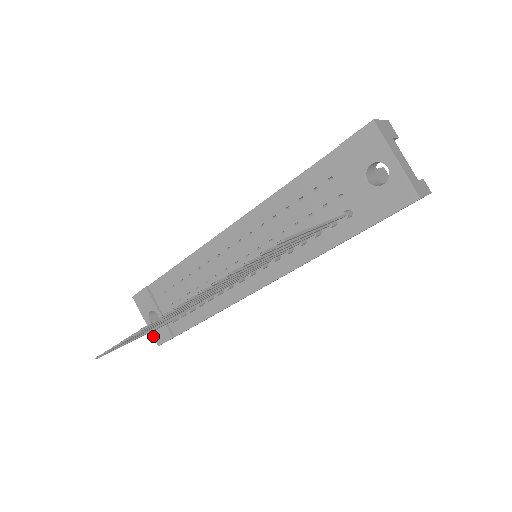
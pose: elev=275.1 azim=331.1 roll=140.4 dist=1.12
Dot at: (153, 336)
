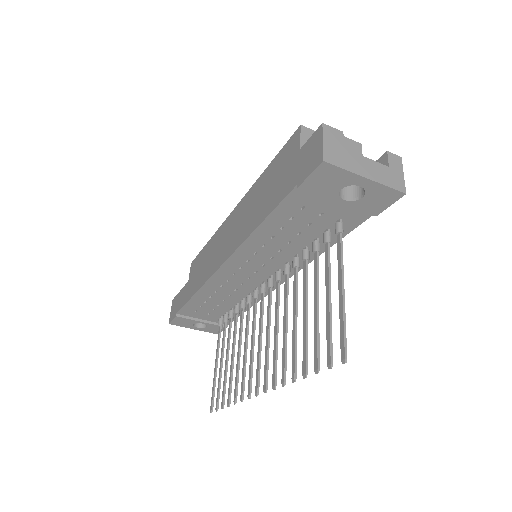
Dot at: (209, 332)
